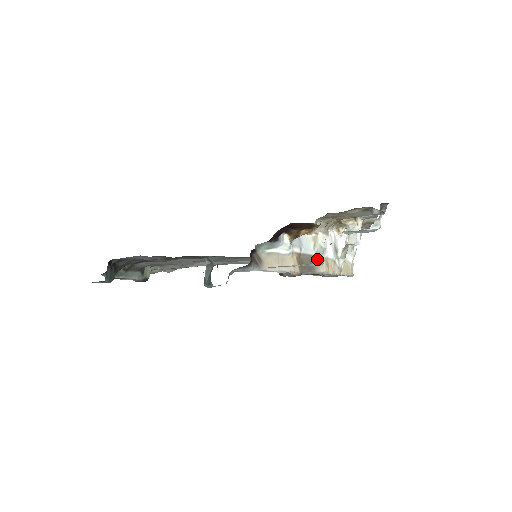
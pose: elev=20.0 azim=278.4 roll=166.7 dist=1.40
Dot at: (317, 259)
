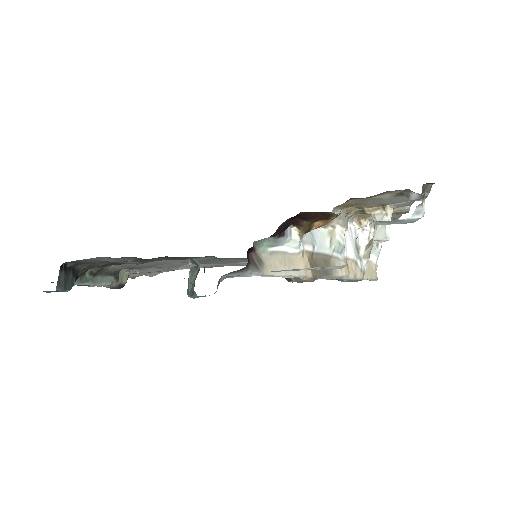
Dot at: (334, 259)
